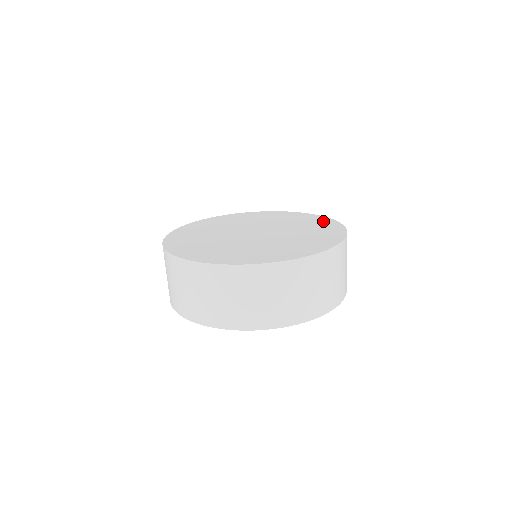
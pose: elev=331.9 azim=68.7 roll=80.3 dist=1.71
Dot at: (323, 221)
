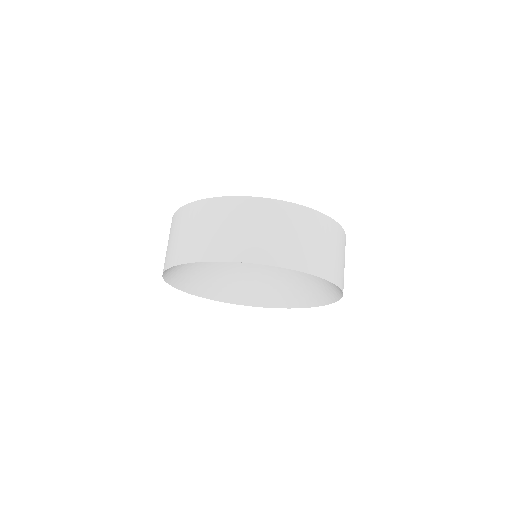
Dot at: occluded
